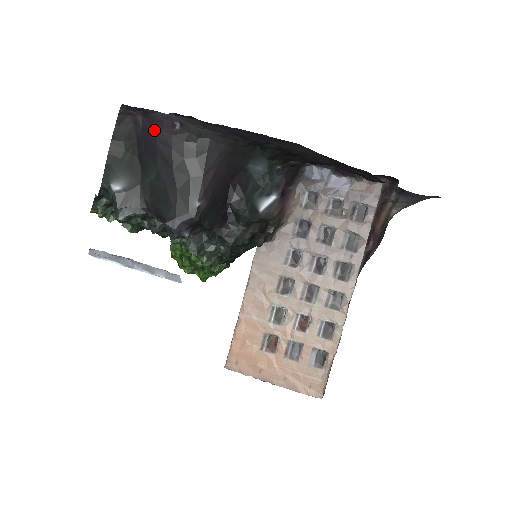
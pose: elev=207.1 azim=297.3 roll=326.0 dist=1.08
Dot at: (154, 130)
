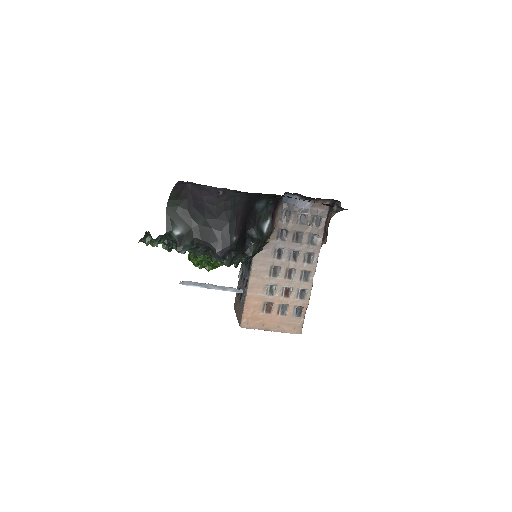
Dot at: (202, 195)
